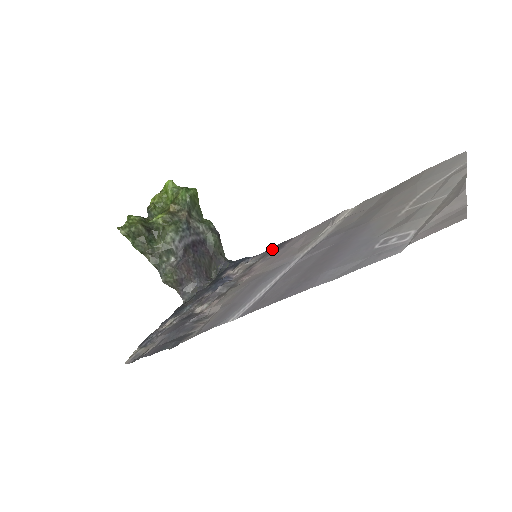
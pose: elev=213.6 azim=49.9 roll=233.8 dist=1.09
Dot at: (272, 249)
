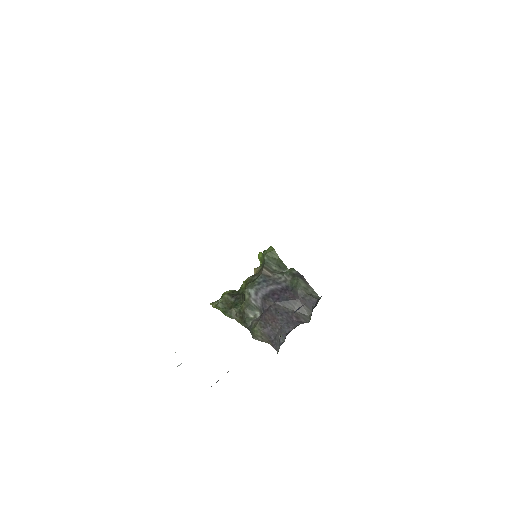
Dot at: occluded
